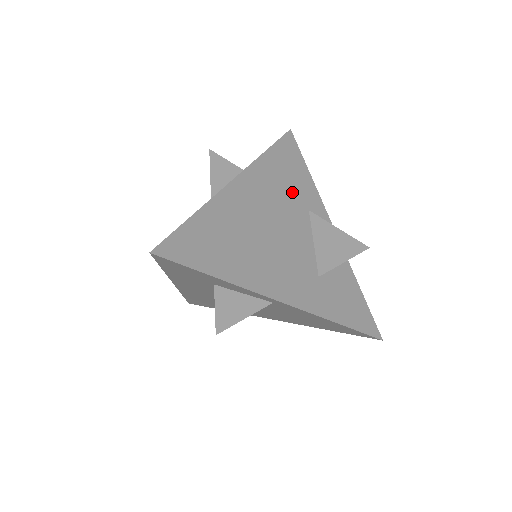
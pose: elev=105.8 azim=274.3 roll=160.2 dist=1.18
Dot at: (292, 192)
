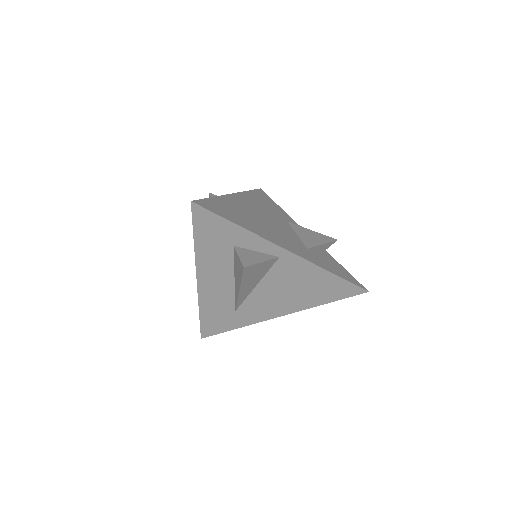
Dot at: (273, 211)
